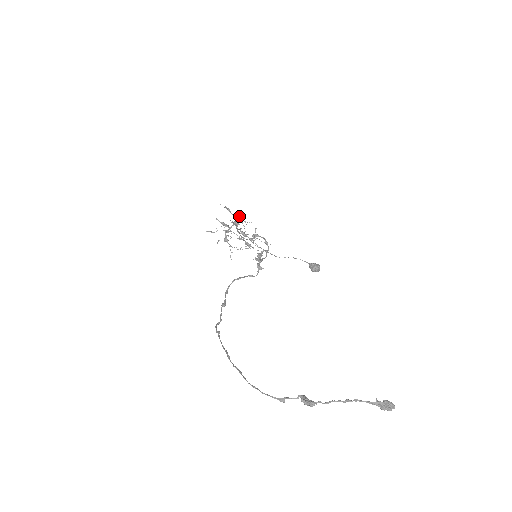
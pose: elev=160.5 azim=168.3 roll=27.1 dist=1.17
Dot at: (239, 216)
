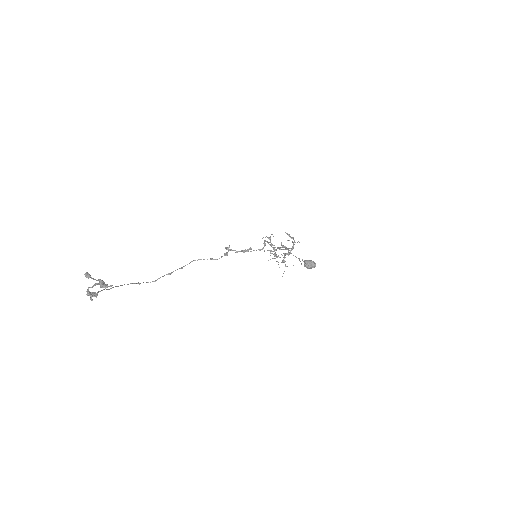
Dot at: (292, 238)
